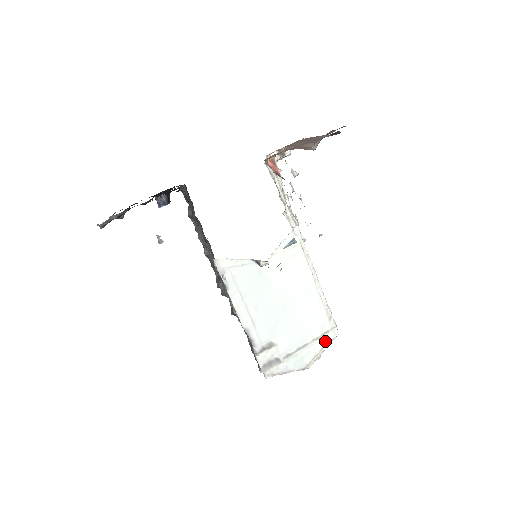
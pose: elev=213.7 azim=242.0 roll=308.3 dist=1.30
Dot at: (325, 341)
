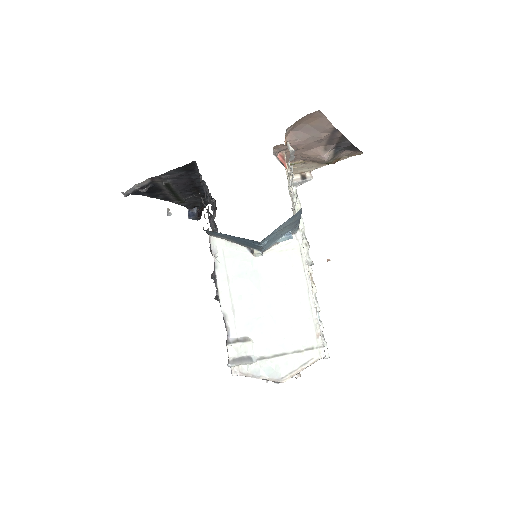
Dot at: (307, 358)
